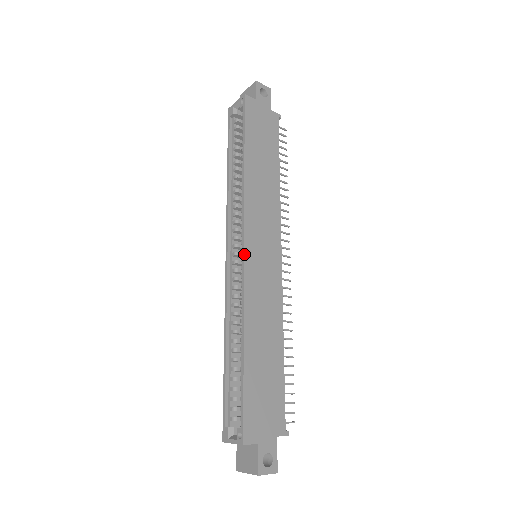
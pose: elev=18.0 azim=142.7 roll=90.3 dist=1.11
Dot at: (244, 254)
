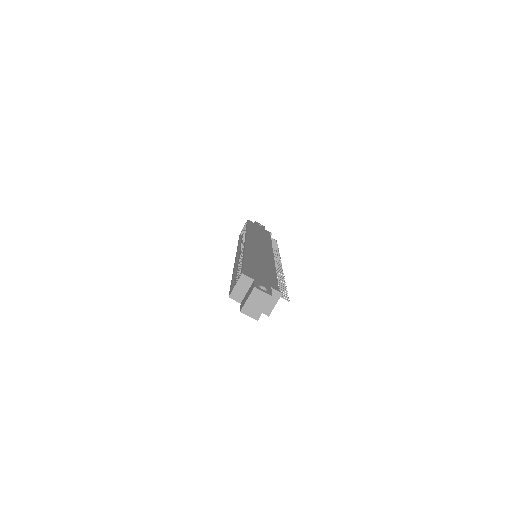
Dot at: (246, 240)
